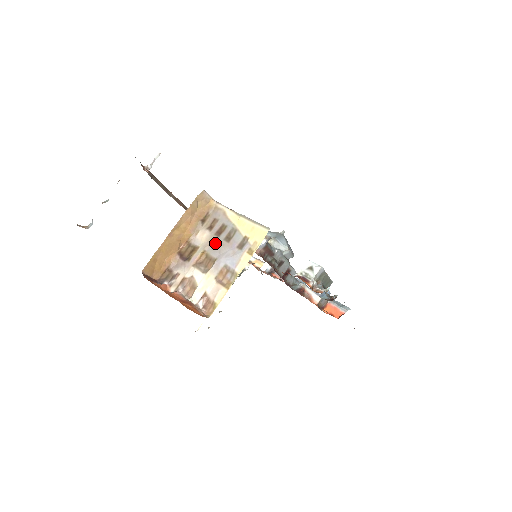
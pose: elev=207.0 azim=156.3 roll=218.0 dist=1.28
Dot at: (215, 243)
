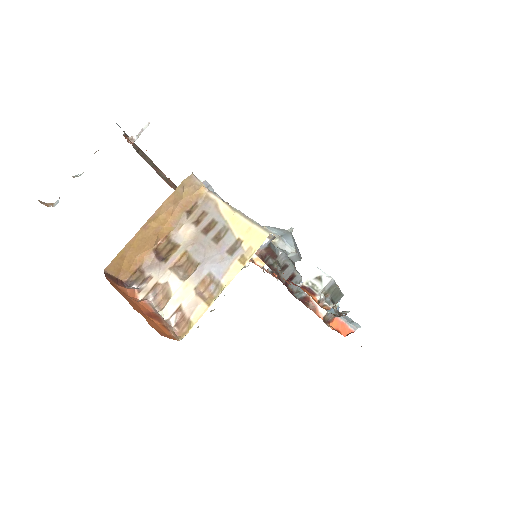
Dot at: (200, 243)
